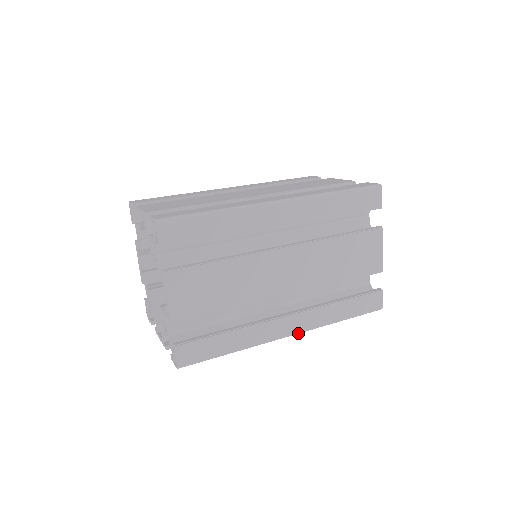
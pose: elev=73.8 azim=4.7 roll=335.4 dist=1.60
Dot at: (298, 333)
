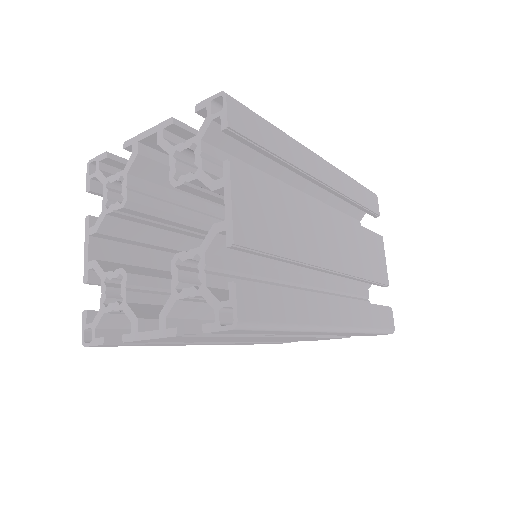
Dot at: occluded
